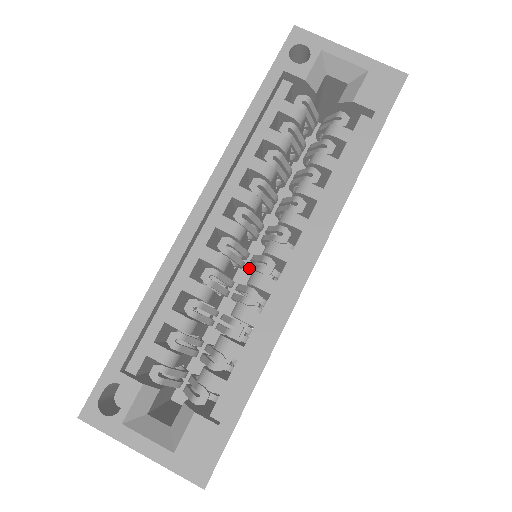
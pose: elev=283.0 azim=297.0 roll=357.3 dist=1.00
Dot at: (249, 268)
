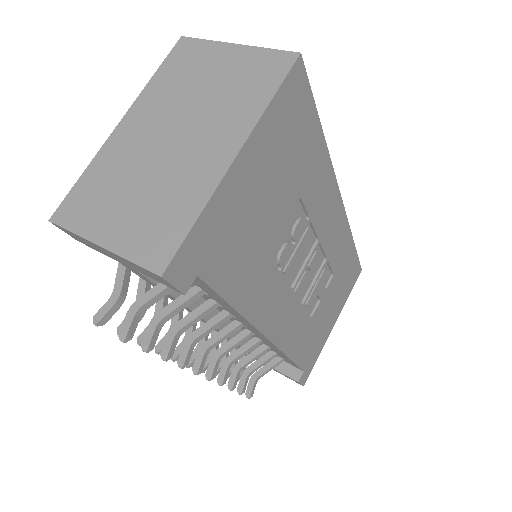
Dot at: occluded
